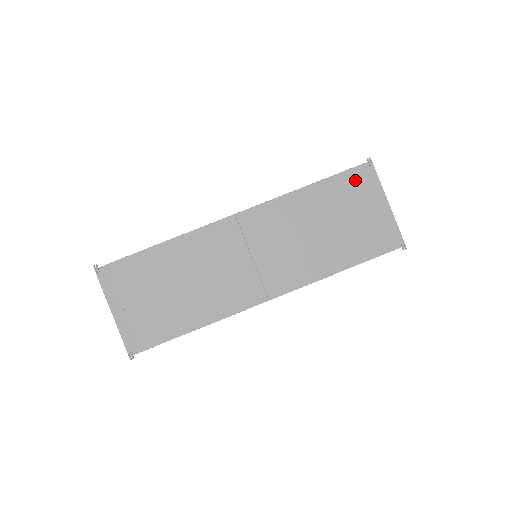
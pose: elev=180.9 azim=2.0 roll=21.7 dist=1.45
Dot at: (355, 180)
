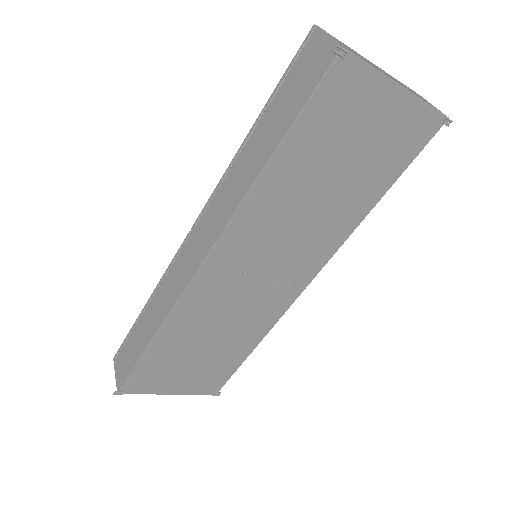
Dot at: (332, 100)
